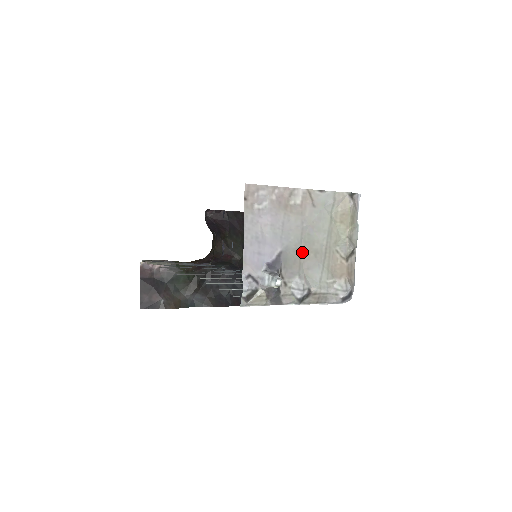
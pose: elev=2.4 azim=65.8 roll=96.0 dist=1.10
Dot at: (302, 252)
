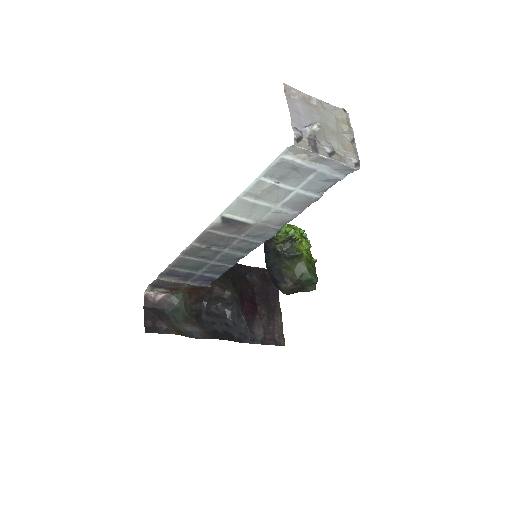
Dot at: (324, 129)
